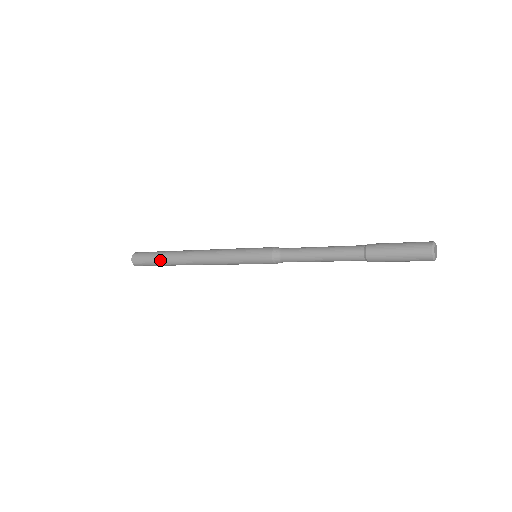
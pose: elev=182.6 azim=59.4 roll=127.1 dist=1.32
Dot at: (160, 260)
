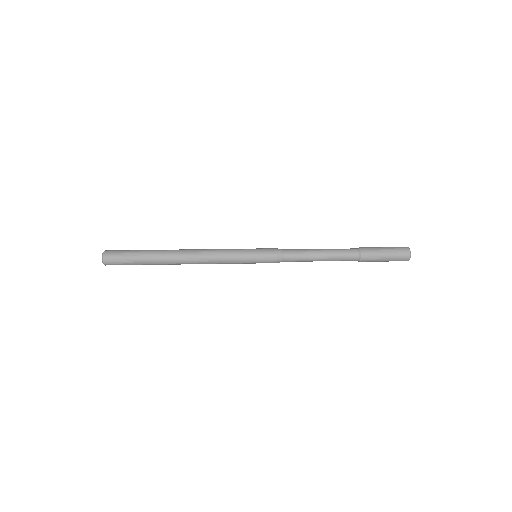
Dot at: (145, 262)
